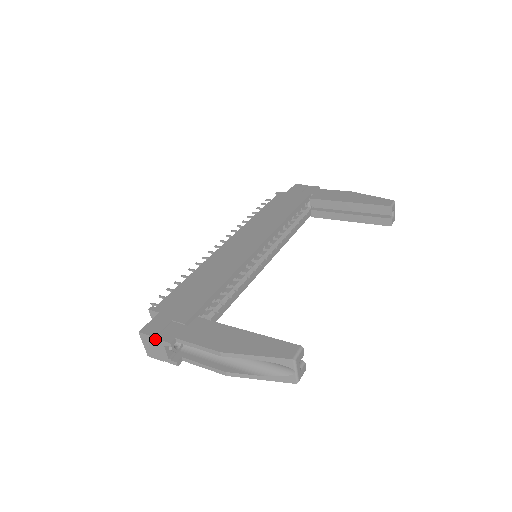
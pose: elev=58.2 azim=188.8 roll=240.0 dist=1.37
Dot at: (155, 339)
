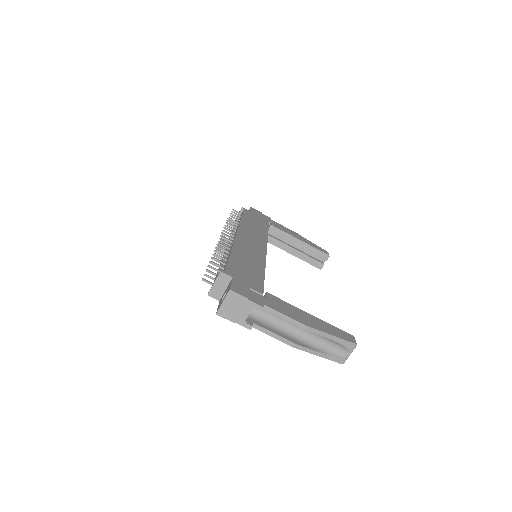
Dot at: (247, 300)
